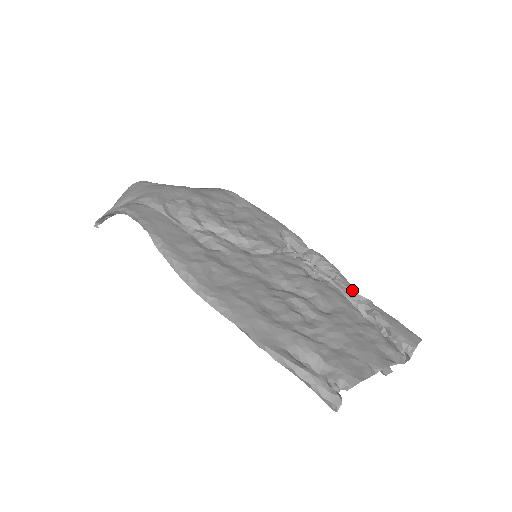
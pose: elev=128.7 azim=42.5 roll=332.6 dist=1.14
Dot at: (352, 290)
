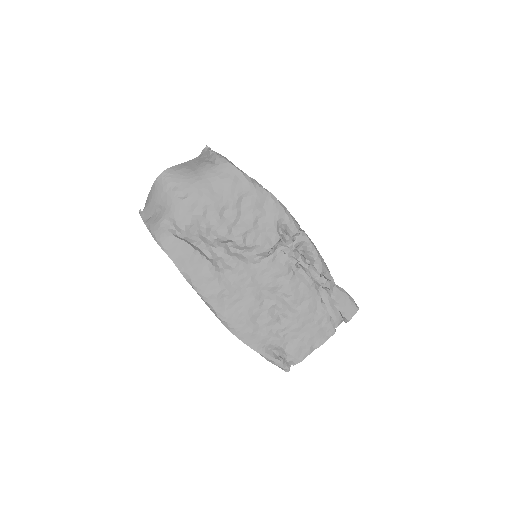
Dot at: (323, 272)
